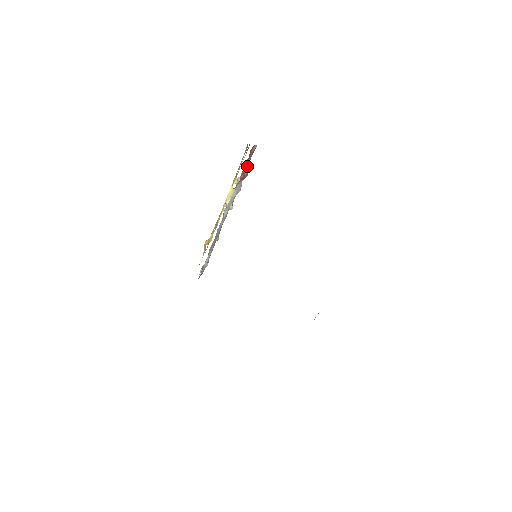
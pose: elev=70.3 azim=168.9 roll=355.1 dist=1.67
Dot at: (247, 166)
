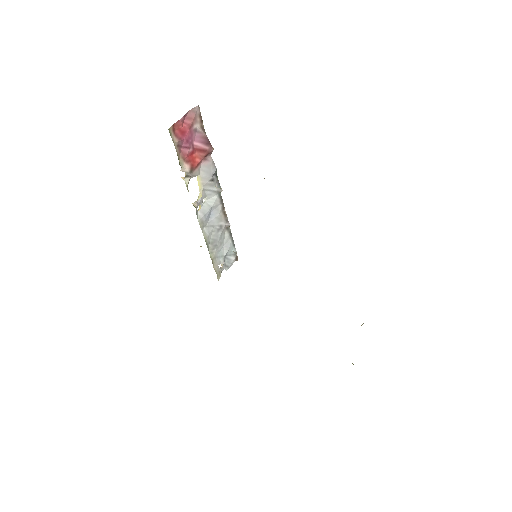
Dot at: (201, 139)
